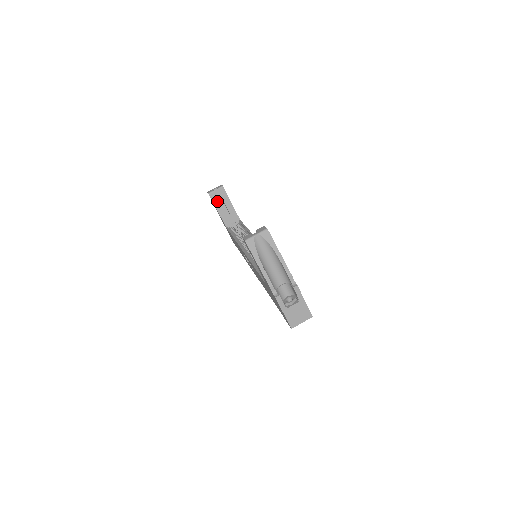
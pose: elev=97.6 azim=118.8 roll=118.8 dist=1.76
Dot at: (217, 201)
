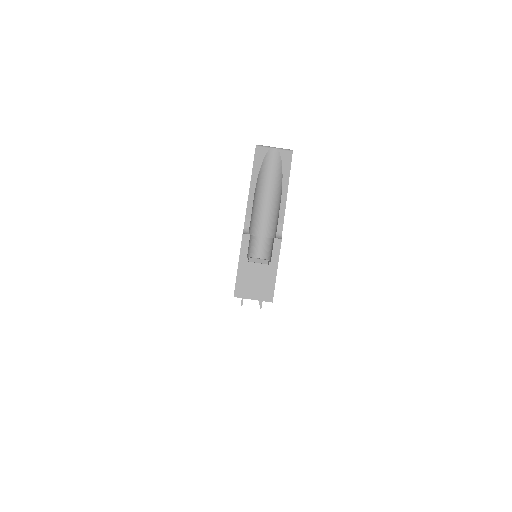
Dot at: occluded
